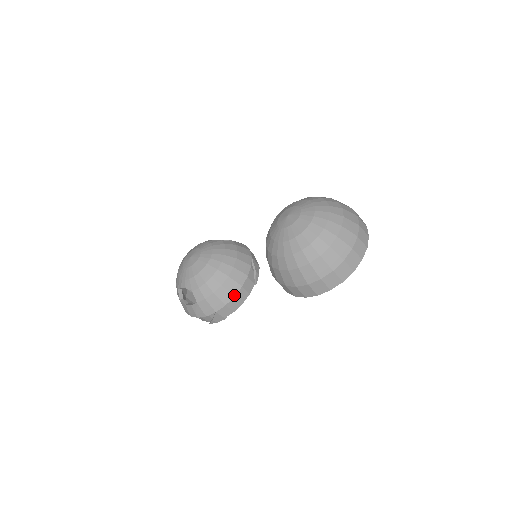
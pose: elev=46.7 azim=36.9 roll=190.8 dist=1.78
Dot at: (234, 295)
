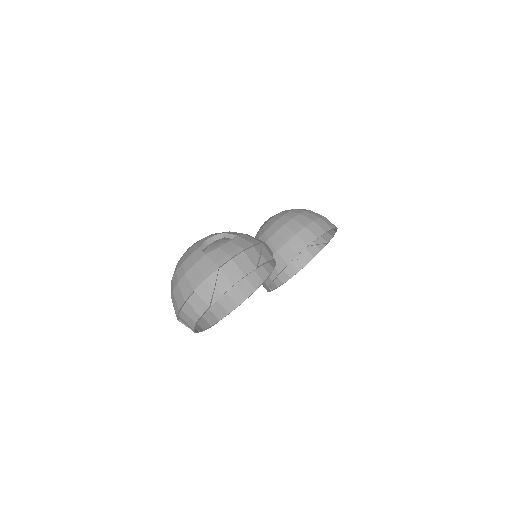
Dot at: occluded
